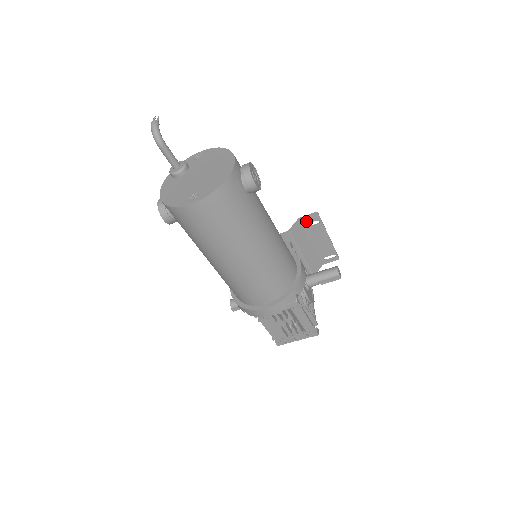
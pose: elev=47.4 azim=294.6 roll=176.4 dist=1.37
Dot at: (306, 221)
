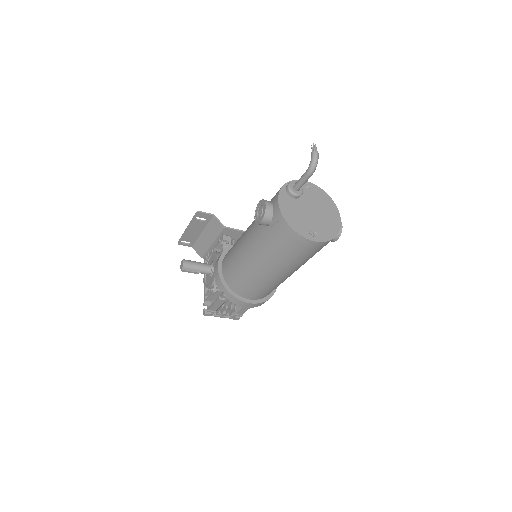
Dot at: occluded
